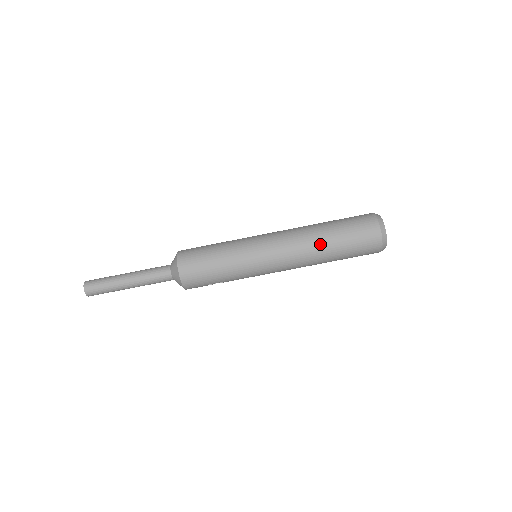
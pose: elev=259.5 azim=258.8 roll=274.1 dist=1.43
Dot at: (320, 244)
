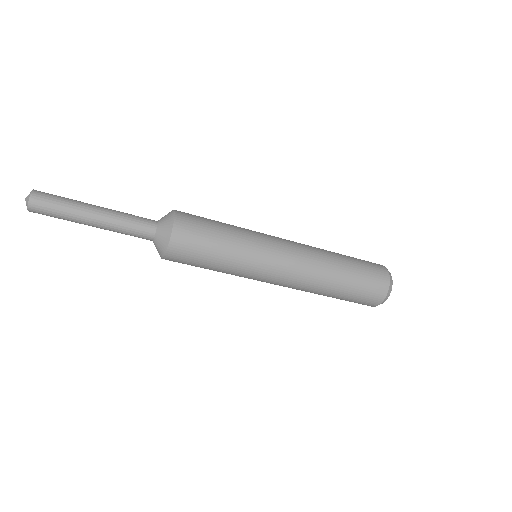
Dot at: (321, 293)
